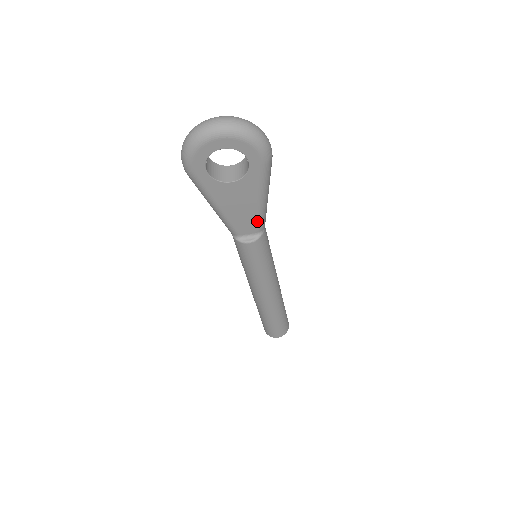
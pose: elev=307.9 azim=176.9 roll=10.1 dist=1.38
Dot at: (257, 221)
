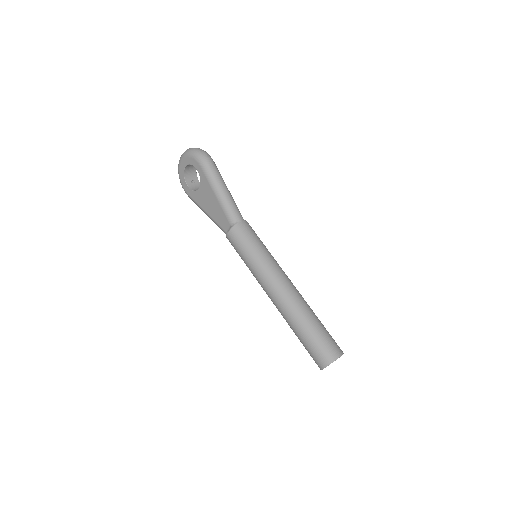
Dot at: (225, 213)
